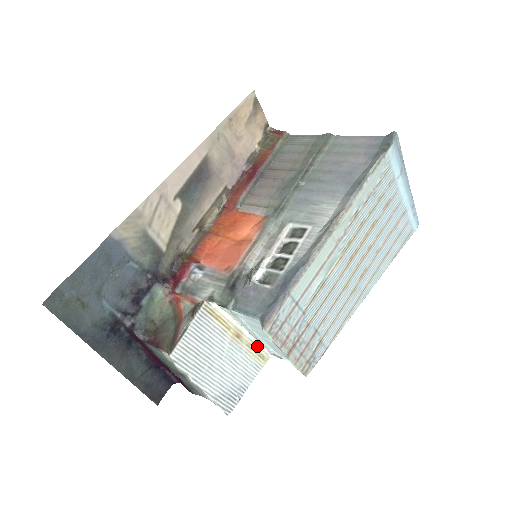
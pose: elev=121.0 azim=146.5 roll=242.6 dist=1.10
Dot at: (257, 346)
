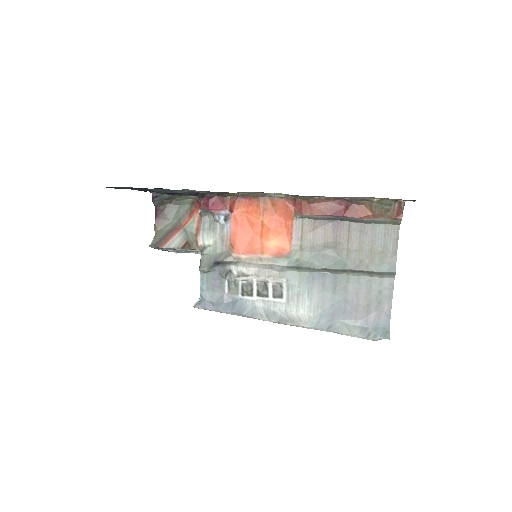
Dot at: occluded
